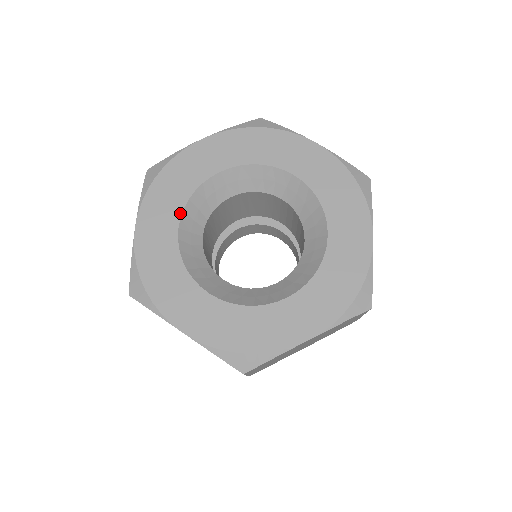
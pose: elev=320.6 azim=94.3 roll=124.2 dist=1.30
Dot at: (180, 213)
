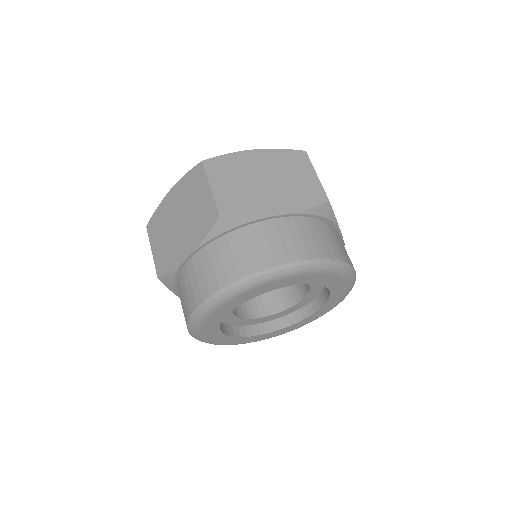
Dot at: occluded
